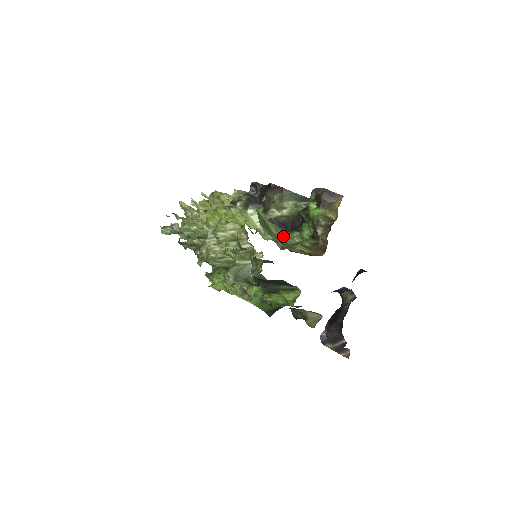
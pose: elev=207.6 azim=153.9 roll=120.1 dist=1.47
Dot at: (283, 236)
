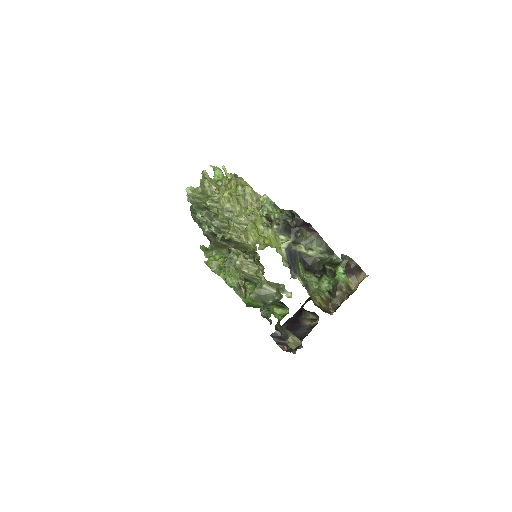
Dot at: (303, 275)
